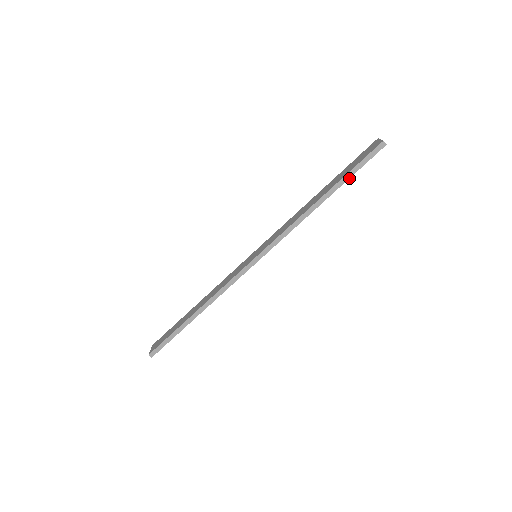
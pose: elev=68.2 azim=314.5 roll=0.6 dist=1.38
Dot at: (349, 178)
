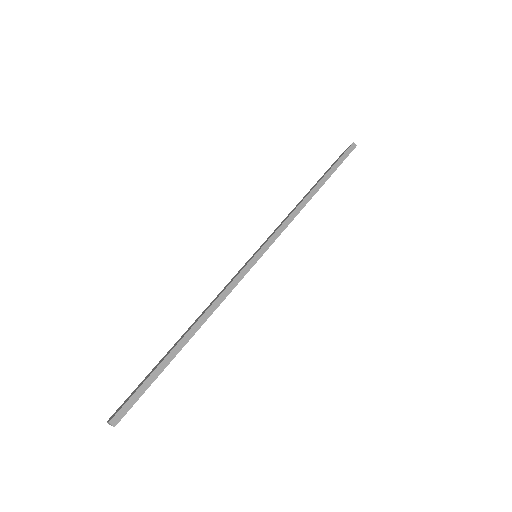
Dot at: occluded
